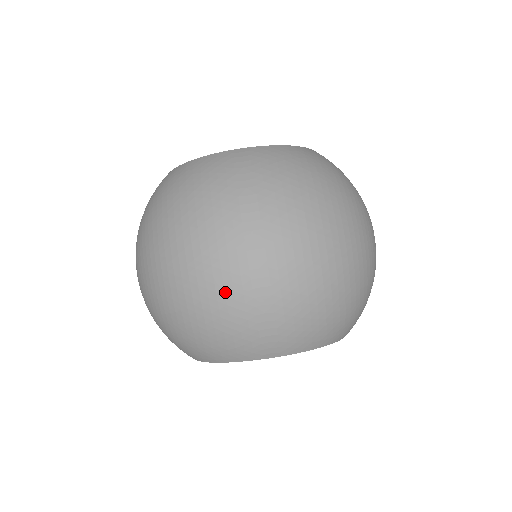
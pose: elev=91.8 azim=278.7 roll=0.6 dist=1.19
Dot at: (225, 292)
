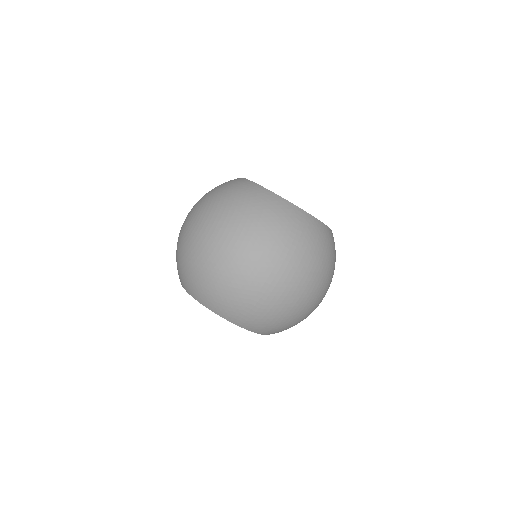
Dot at: (245, 283)
